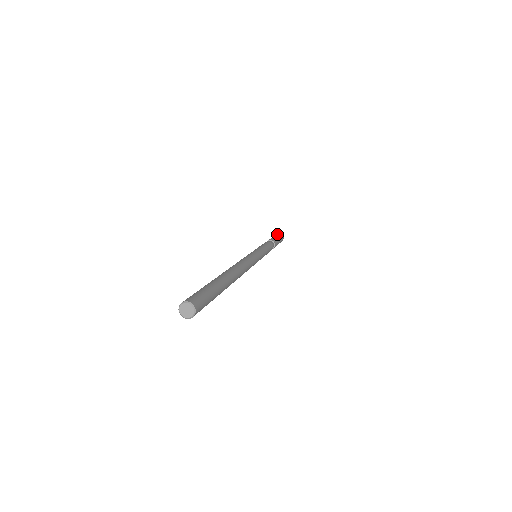
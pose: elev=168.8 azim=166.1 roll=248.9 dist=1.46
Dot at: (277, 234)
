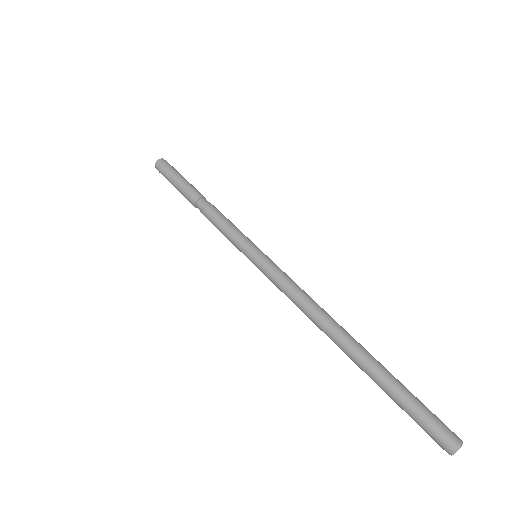
Dot at: (163, 173)
